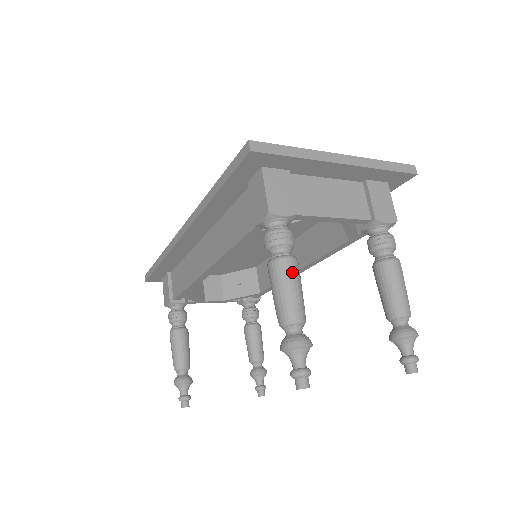
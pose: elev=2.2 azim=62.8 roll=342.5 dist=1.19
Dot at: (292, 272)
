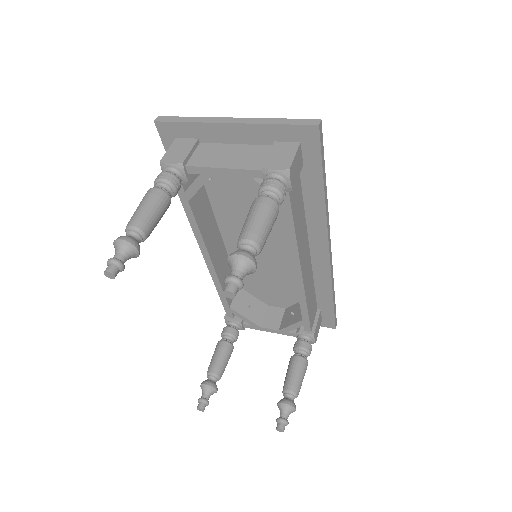
Dot at: (149, 196)
